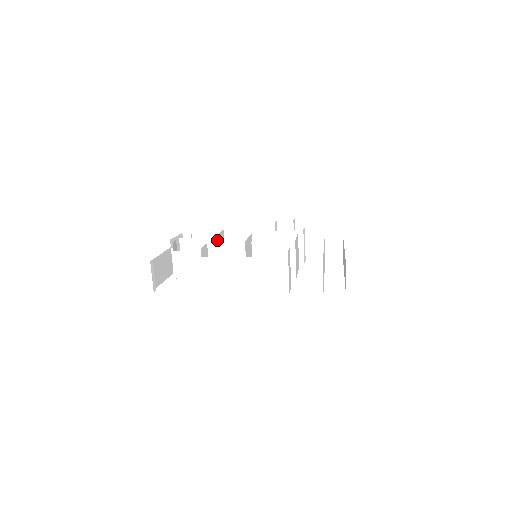
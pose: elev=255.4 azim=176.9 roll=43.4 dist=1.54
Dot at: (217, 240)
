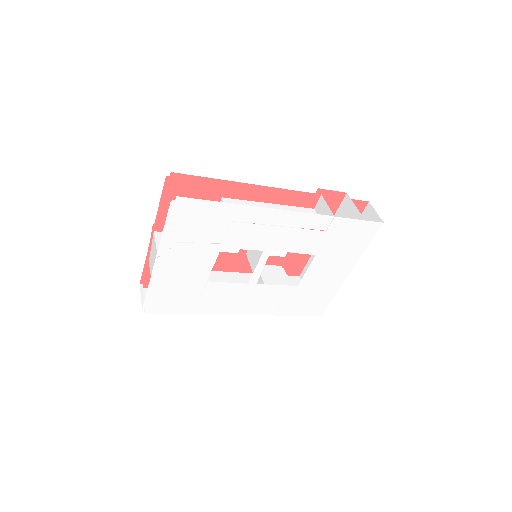
Dot at: occluded
